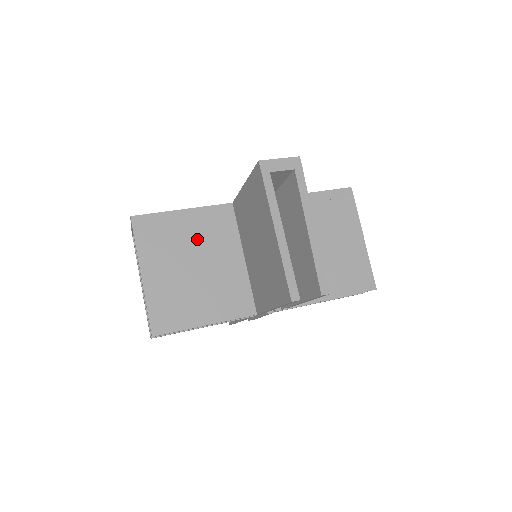
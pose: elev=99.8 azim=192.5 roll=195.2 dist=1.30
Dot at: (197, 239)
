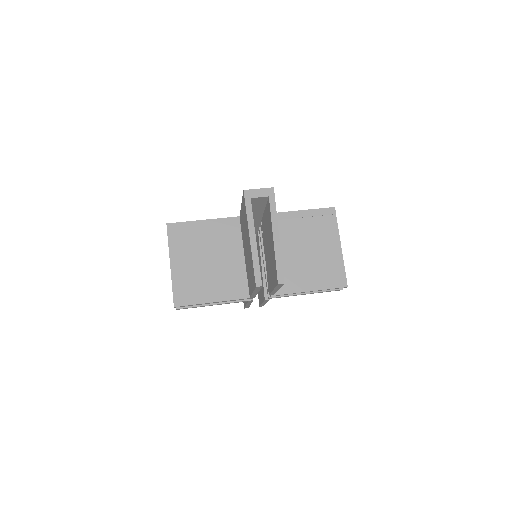
Dot at: (211, 241)
